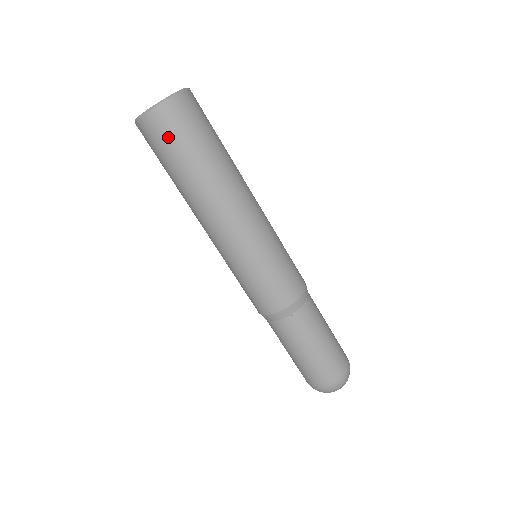
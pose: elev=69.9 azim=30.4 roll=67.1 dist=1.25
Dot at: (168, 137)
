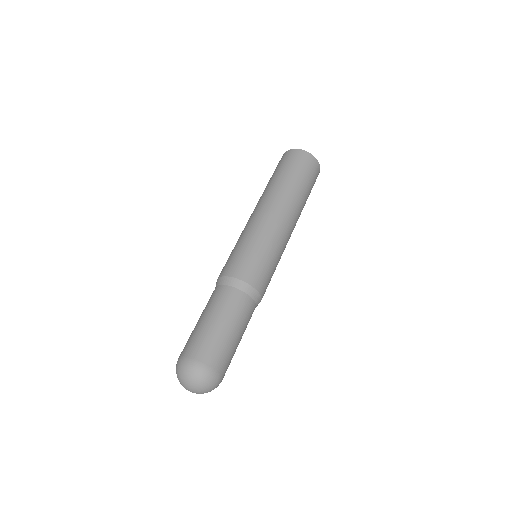
Dot at: (280, 164)
